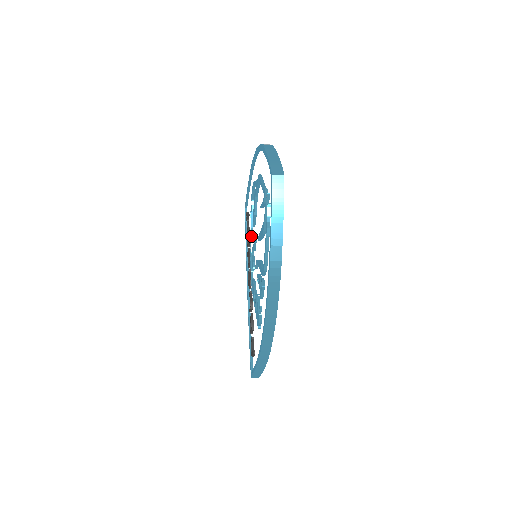
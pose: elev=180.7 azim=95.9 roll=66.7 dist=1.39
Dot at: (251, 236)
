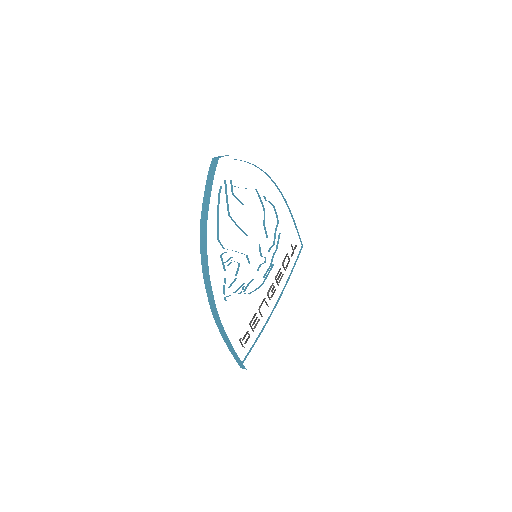
Dot at: (270, 249)
